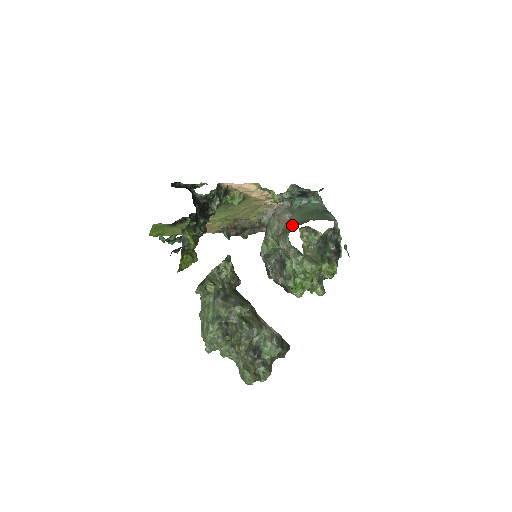
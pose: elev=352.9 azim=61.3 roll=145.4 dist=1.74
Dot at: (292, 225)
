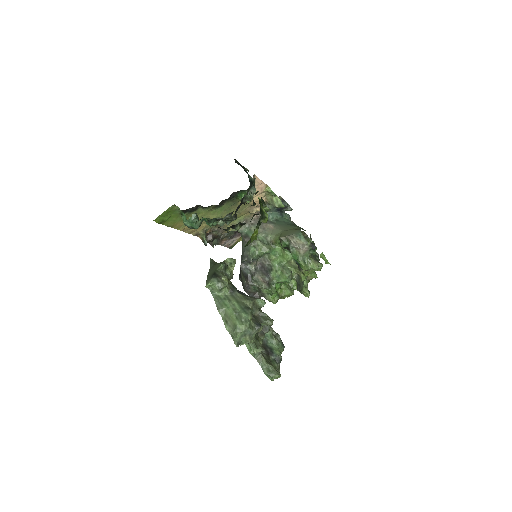
Dot at: (289, 230)
